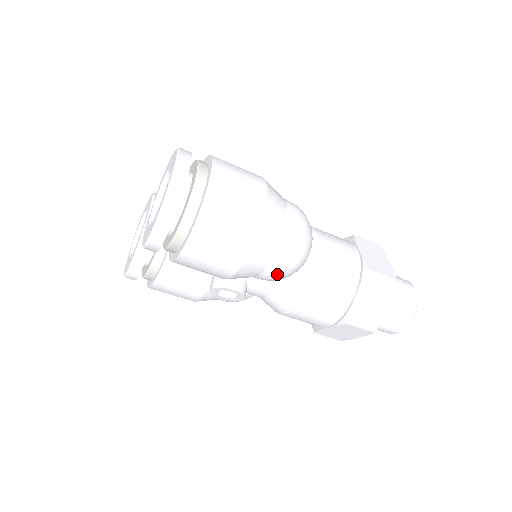
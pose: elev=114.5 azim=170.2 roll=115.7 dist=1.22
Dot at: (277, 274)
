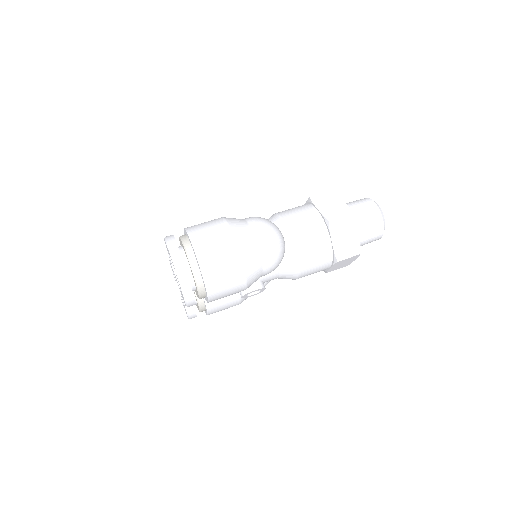
Dot at: (272, 268)
